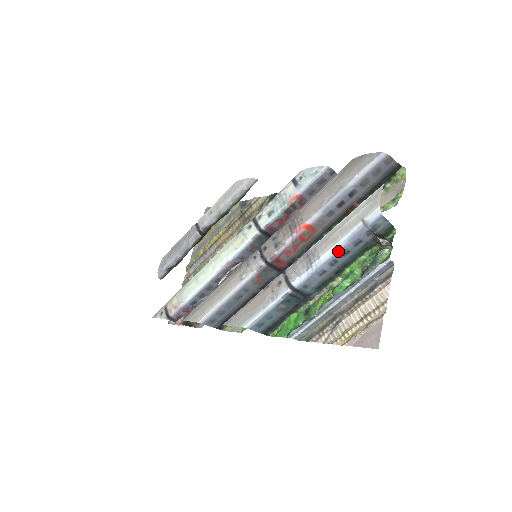
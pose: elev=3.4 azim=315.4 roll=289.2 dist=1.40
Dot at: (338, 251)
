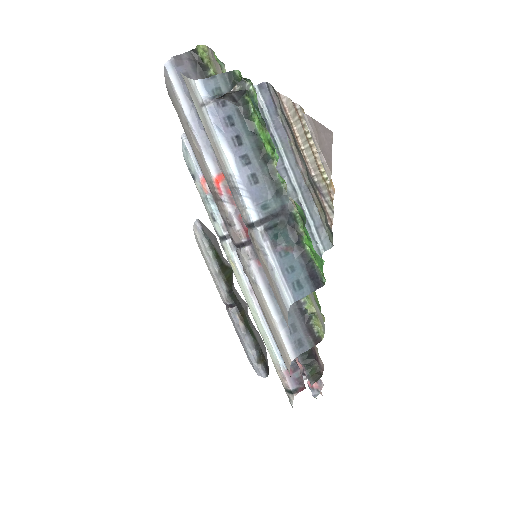
Dot at: (229, 149)
